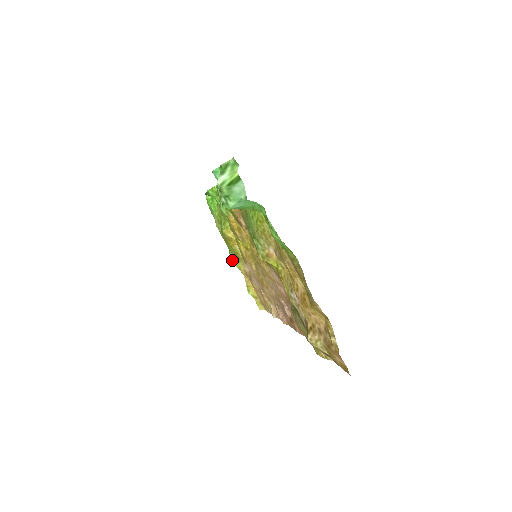
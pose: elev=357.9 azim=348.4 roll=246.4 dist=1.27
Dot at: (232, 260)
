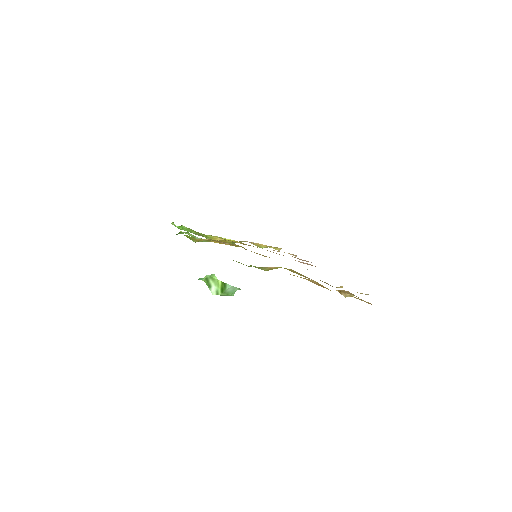
Dot at: occluded
